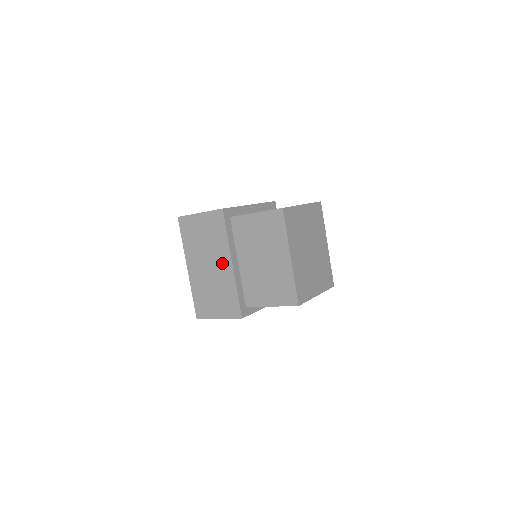
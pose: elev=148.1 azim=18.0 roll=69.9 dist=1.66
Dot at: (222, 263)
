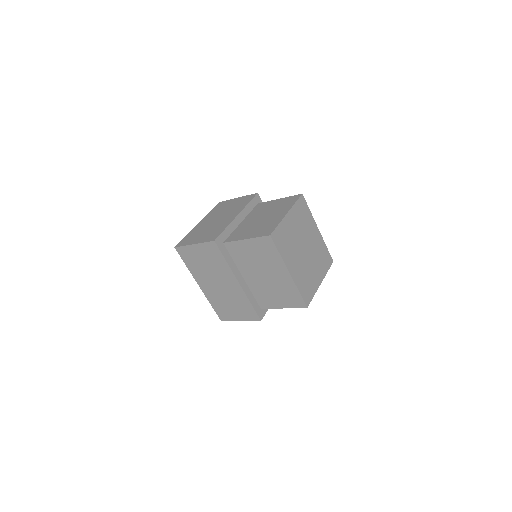
Dot at: (229, 282)
